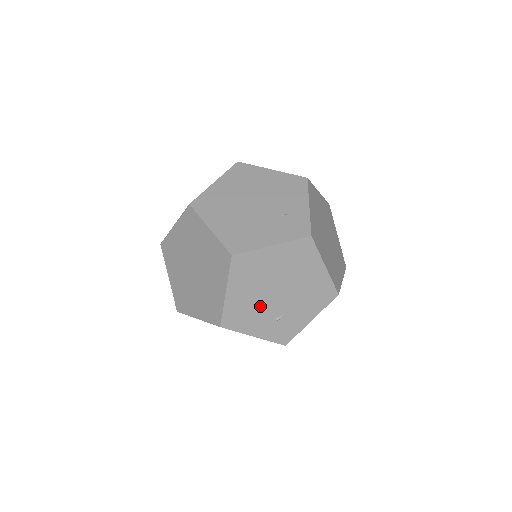
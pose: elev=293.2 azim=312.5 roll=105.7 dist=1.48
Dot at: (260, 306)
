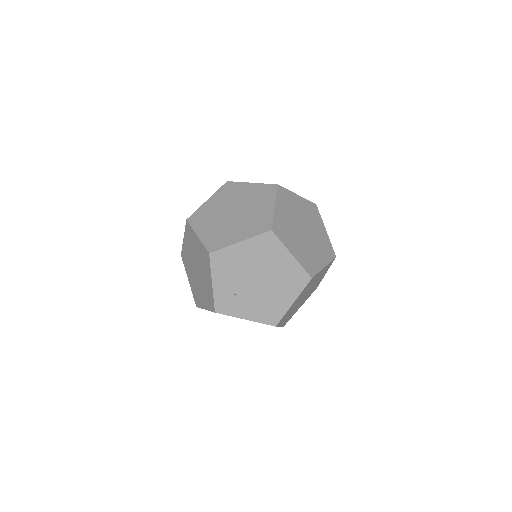
Dot at: (240, 273)
